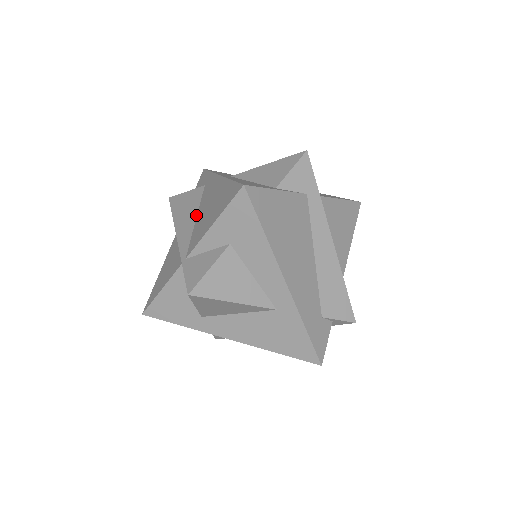
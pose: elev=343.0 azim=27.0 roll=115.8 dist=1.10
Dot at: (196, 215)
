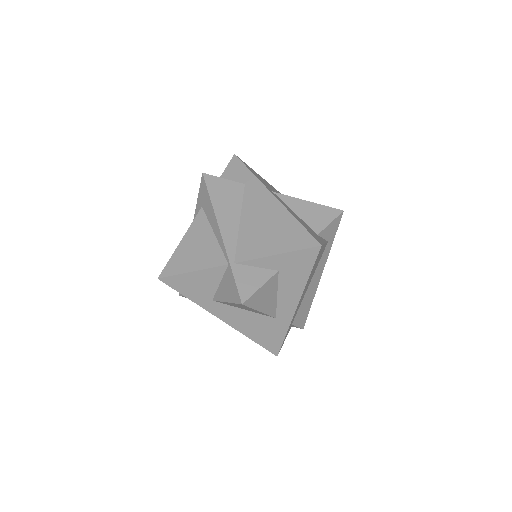
Dot at: (240, 217)
